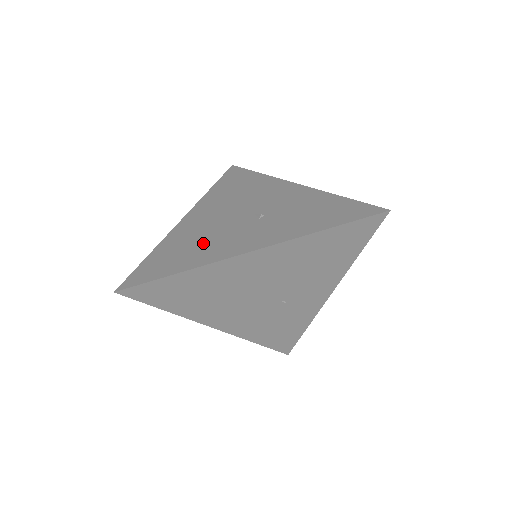
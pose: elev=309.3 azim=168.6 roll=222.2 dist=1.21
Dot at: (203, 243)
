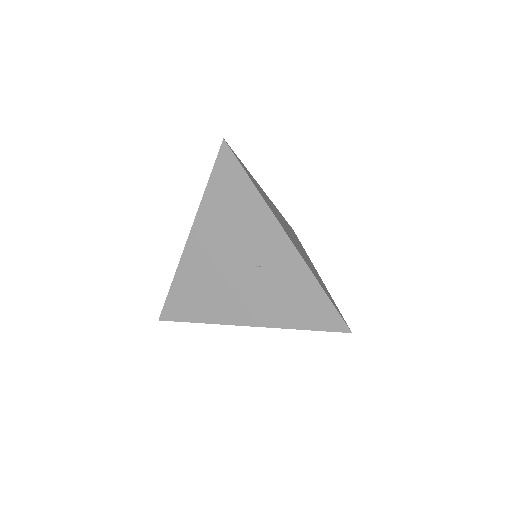
Dot at: occluded
